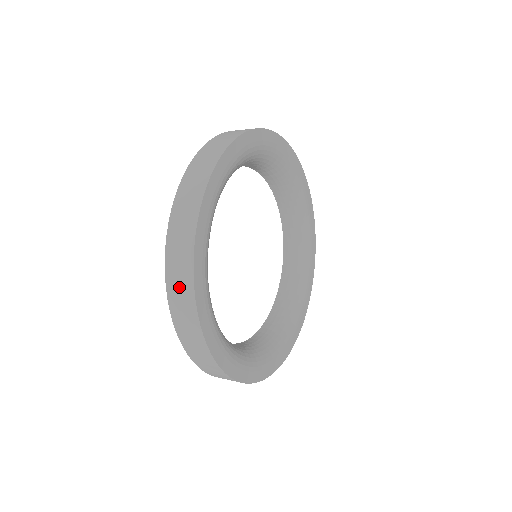
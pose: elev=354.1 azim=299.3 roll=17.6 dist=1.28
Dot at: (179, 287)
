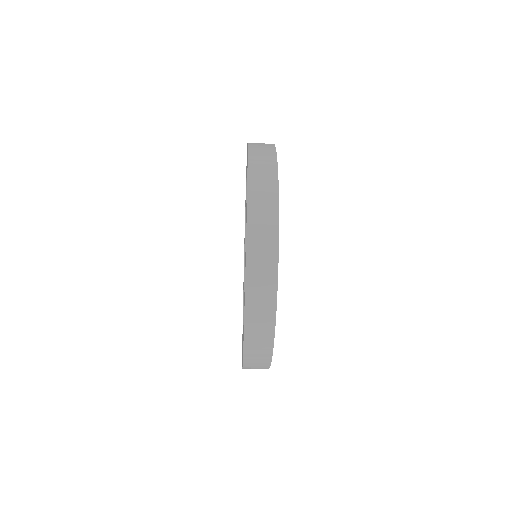
Dot at: (262, 175)
